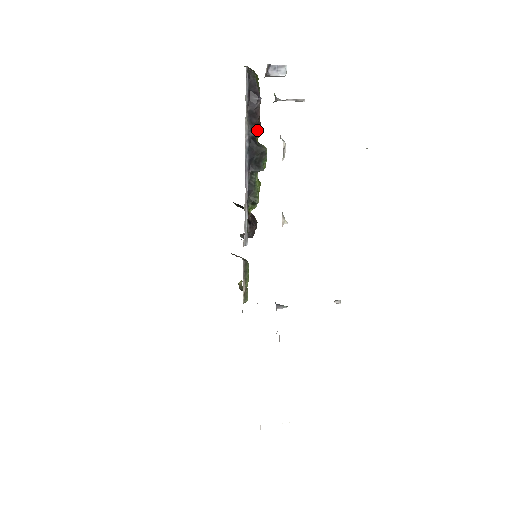
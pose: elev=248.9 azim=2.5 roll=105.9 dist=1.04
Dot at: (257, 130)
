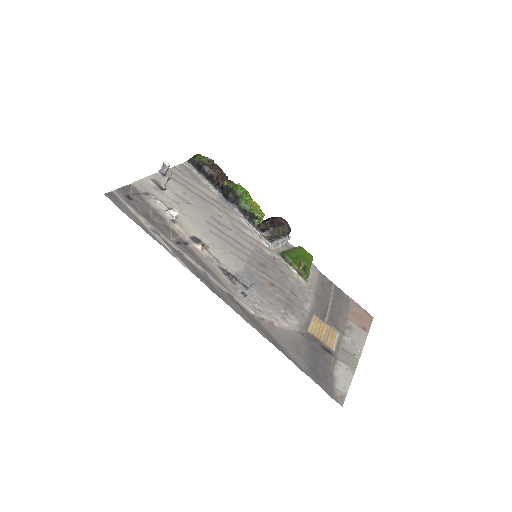
Dot at: (218, 182)
